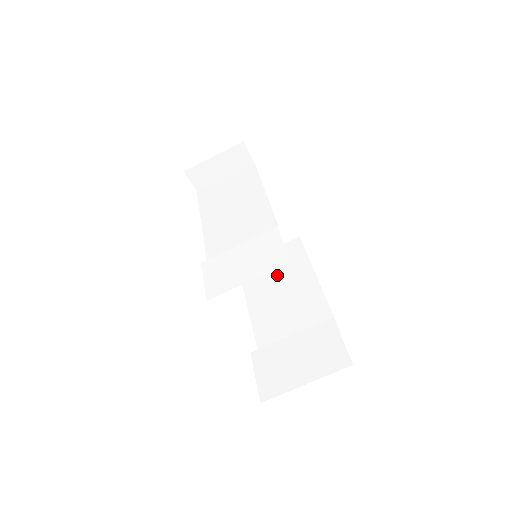
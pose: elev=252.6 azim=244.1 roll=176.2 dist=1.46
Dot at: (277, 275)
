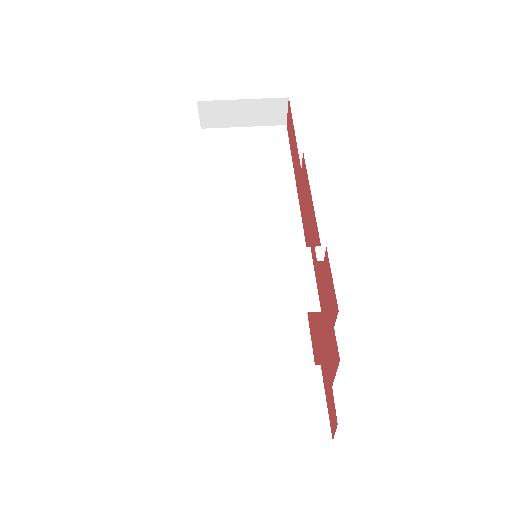
Dot at: occluded
